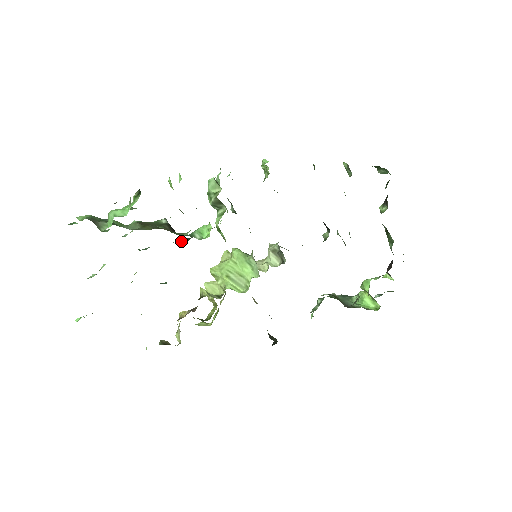
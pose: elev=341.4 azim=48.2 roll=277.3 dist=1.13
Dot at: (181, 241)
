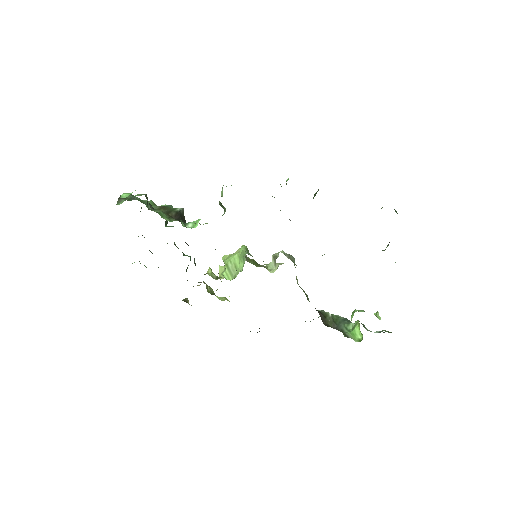
Dot at: occluded
